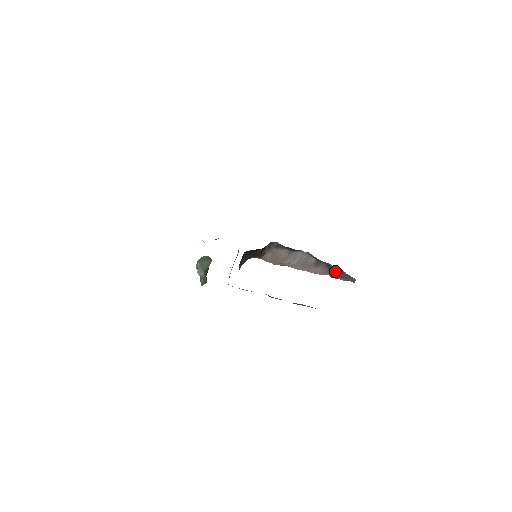
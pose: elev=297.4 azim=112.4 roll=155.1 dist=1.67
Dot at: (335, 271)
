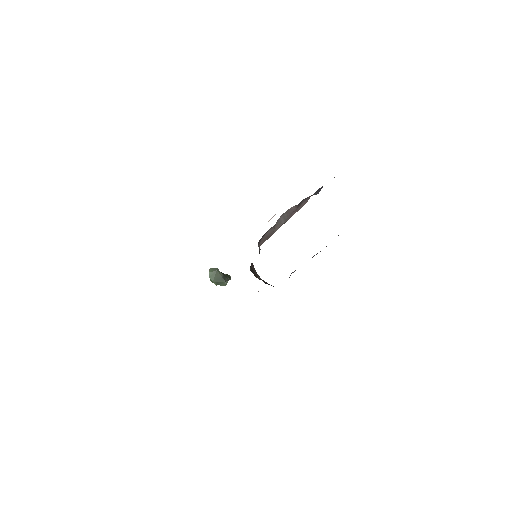
Dot at: (316, 193)
